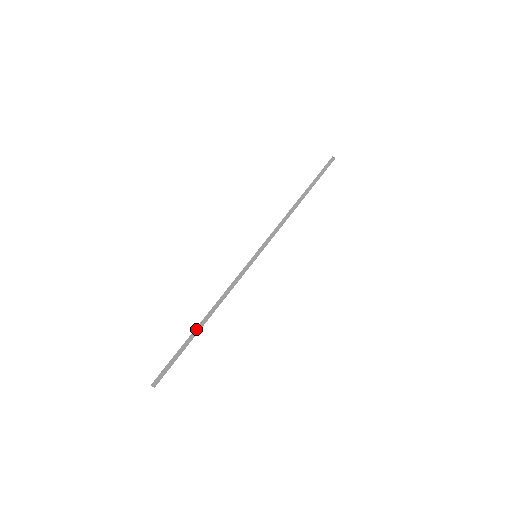
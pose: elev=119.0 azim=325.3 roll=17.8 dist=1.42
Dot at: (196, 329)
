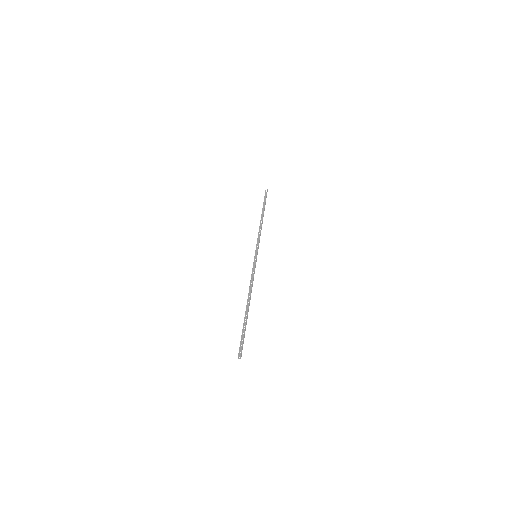
Dot at: (245, 311)
